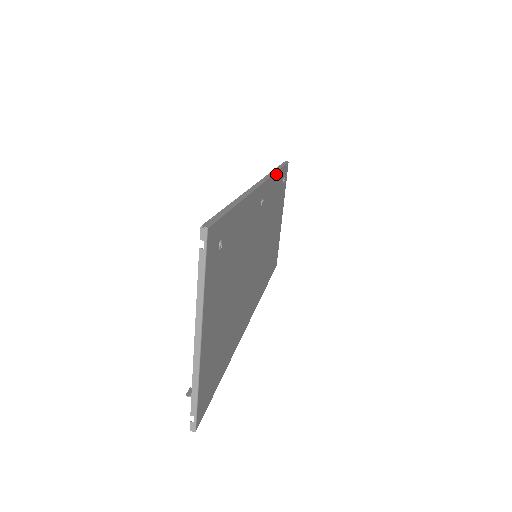
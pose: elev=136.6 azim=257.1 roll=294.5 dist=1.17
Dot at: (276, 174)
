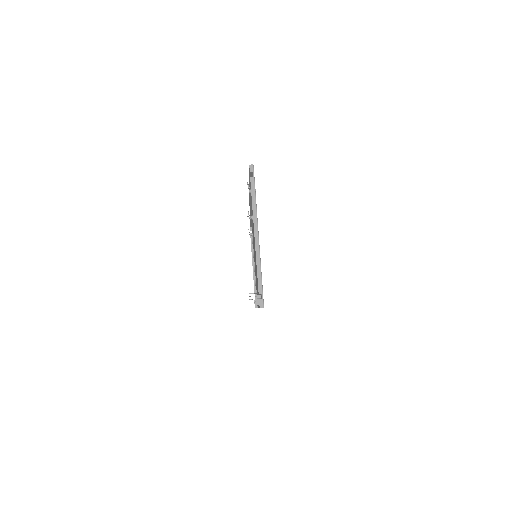
Dot at: occluded
